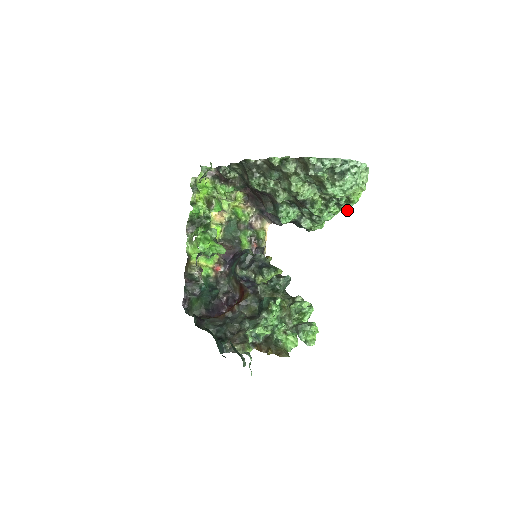
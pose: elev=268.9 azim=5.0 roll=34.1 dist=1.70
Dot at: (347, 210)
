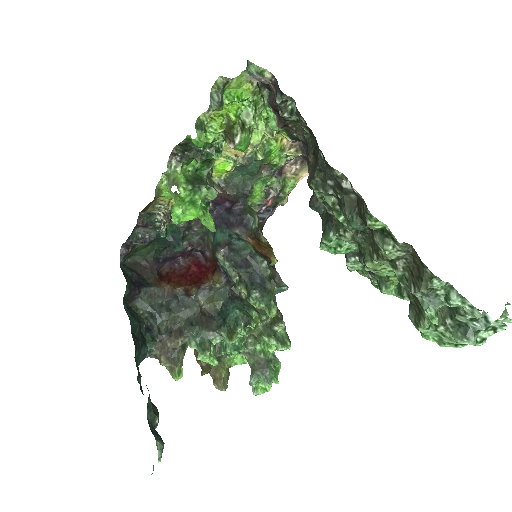
Dot at: occluded
